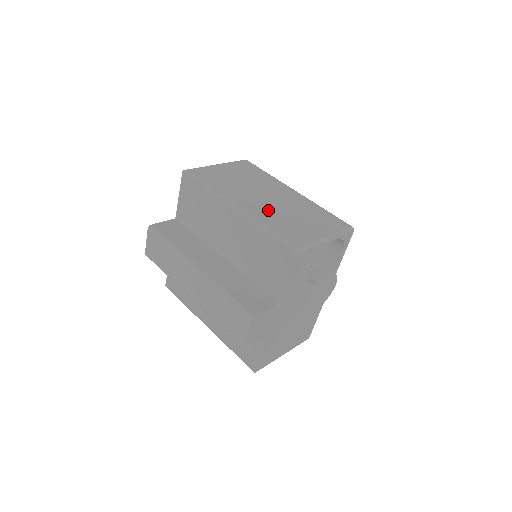
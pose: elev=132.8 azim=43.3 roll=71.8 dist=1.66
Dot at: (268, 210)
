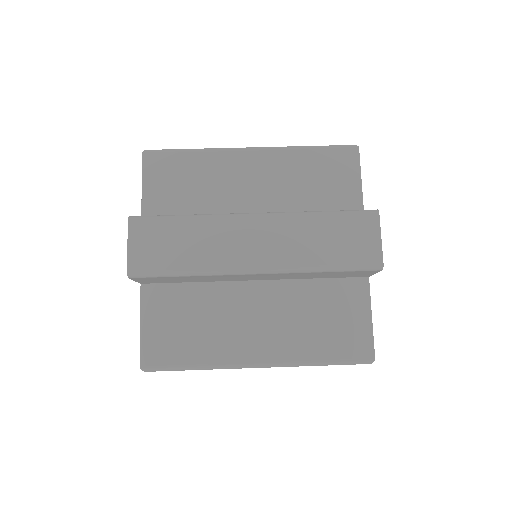
Dot at: occluded
